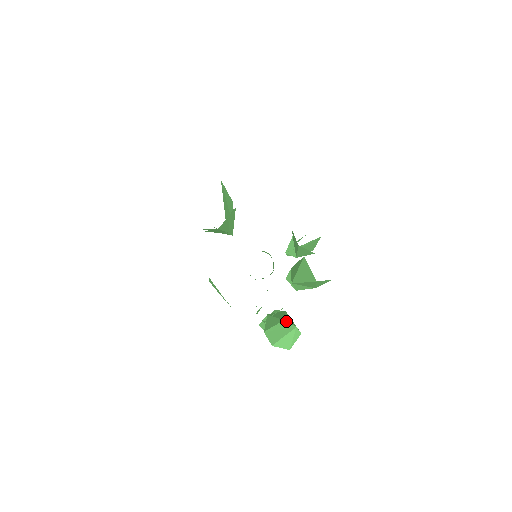
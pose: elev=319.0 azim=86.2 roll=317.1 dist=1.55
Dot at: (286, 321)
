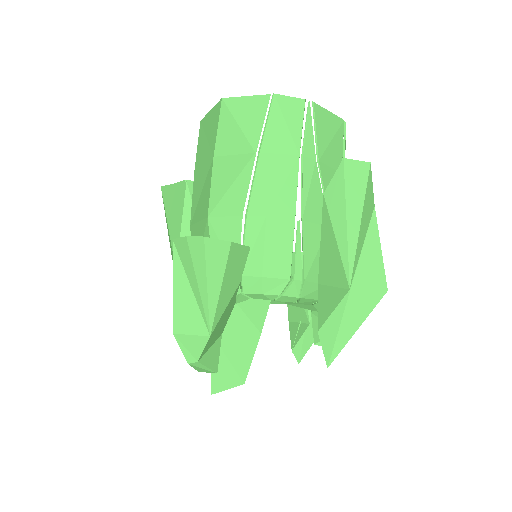
Dot at: occluded
